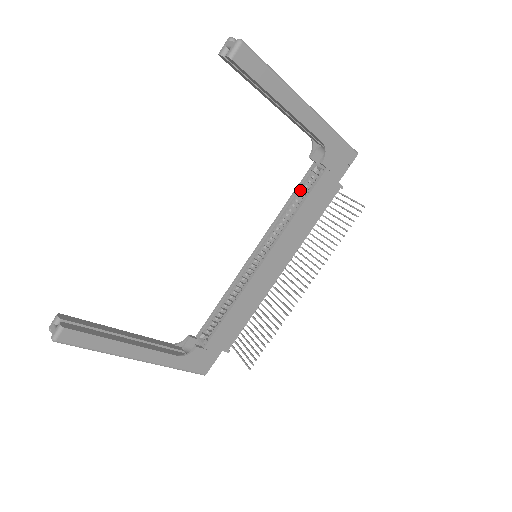
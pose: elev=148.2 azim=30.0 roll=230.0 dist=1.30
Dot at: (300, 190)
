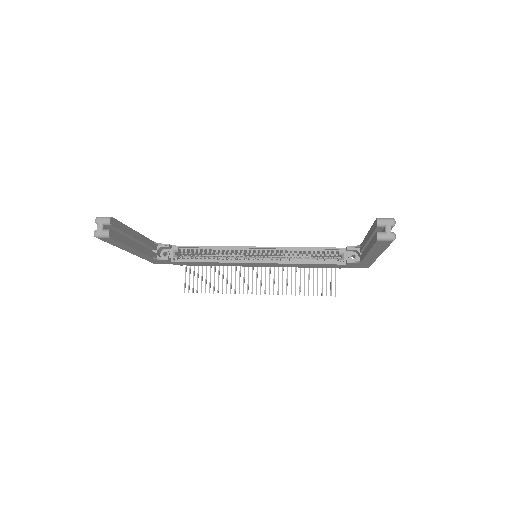
Dot at: (320, 251)
